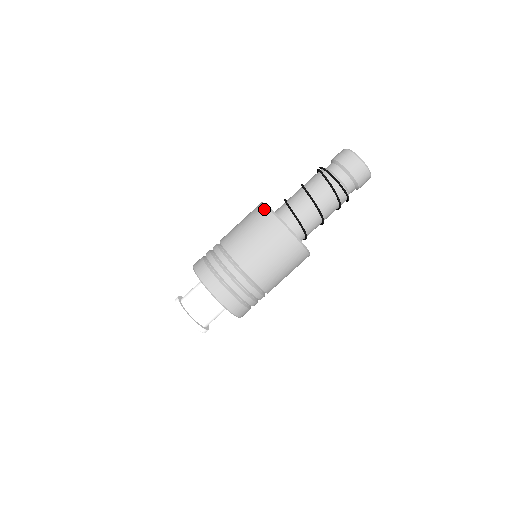
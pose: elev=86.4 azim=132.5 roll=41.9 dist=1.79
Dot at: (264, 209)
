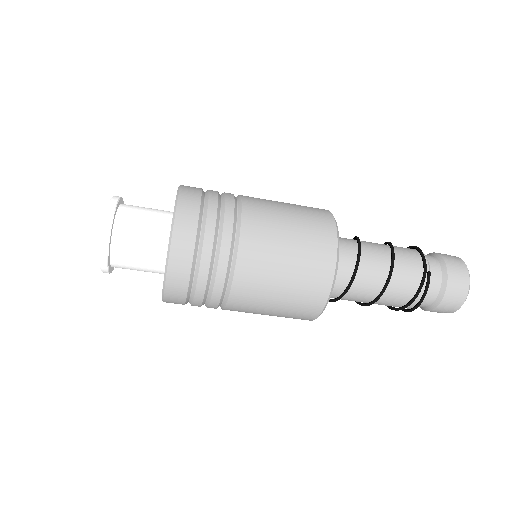
Dot at: (327, 285)
